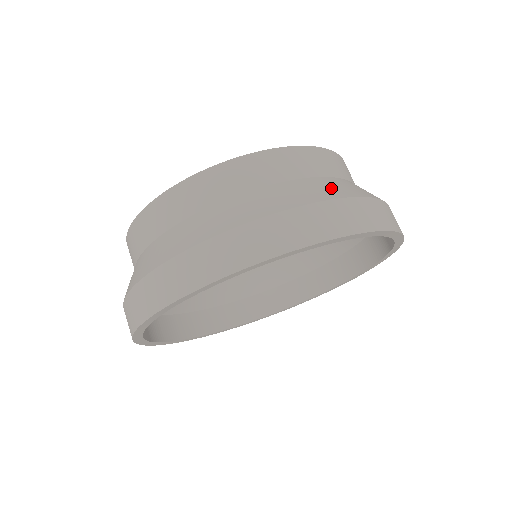
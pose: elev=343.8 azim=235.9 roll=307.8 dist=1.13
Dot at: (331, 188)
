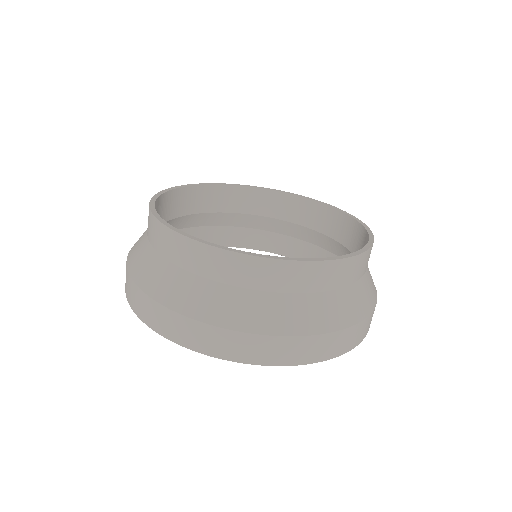
Dot at: (220, 307)
